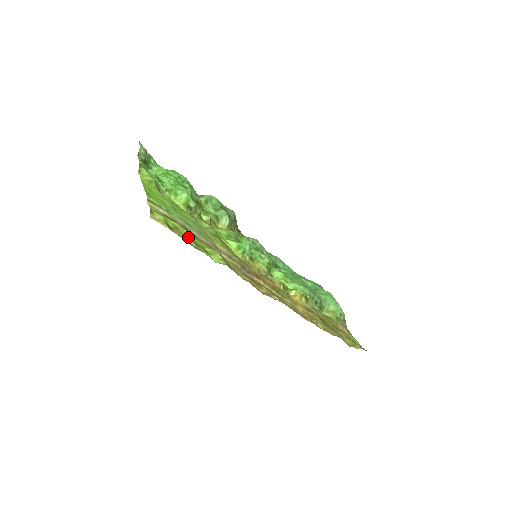
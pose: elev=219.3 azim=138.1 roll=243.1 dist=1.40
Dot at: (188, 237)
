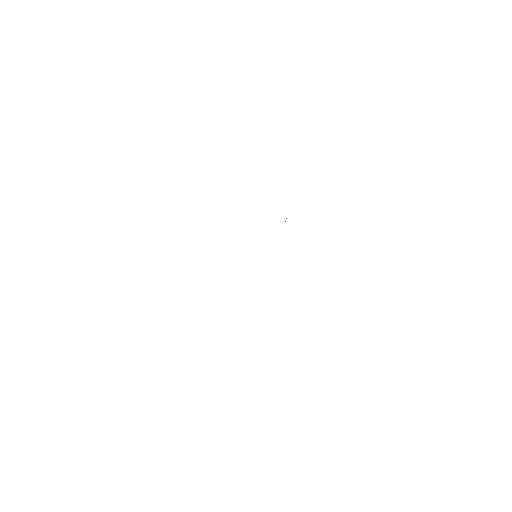
Dot at: occluded
